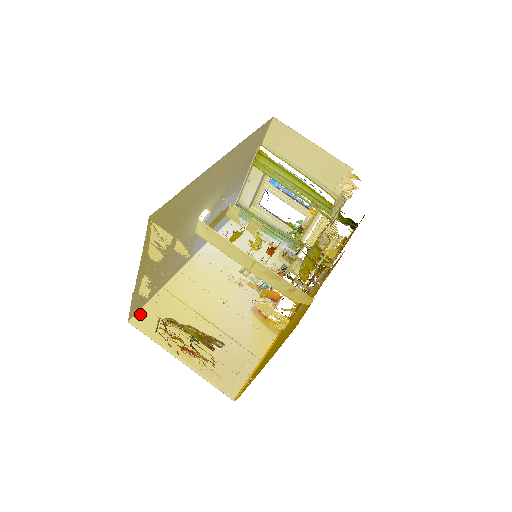
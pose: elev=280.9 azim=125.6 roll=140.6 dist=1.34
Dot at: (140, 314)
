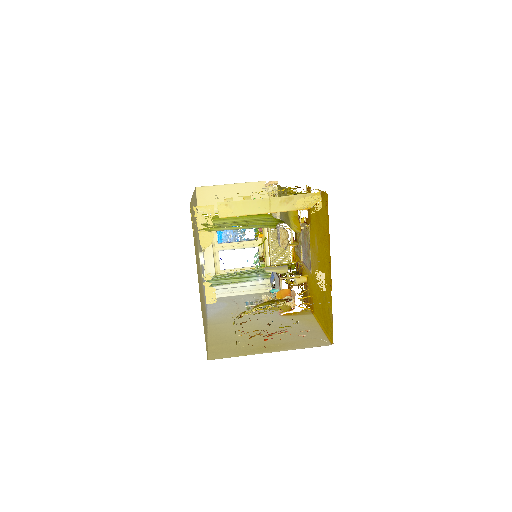
Dot at: (211, 354)
